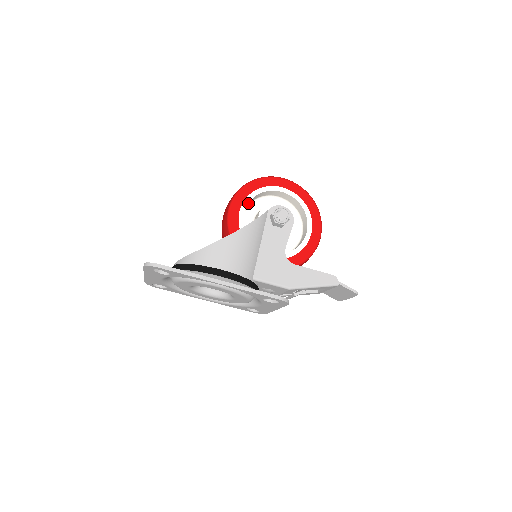
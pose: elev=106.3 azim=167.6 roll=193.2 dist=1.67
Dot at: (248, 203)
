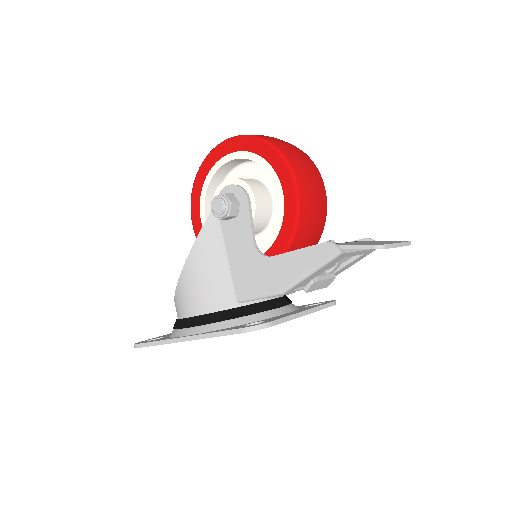
Dot at: (206, 204)
